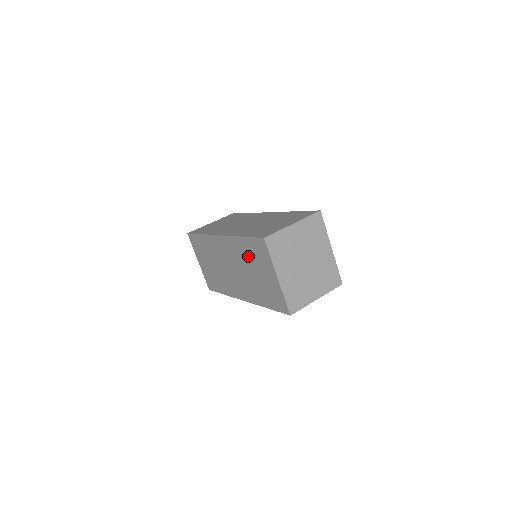
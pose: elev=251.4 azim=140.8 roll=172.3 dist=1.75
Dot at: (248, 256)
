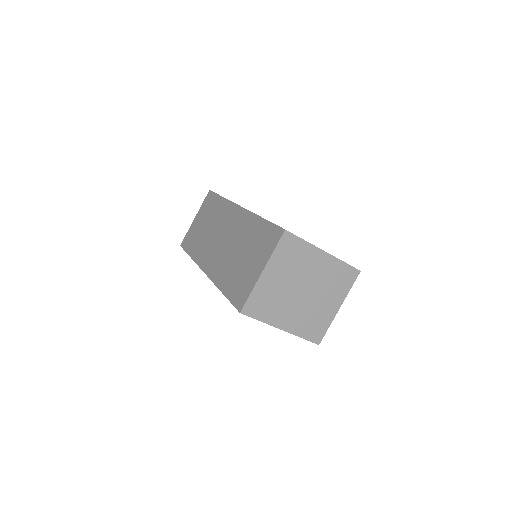
Dot at: occluded
